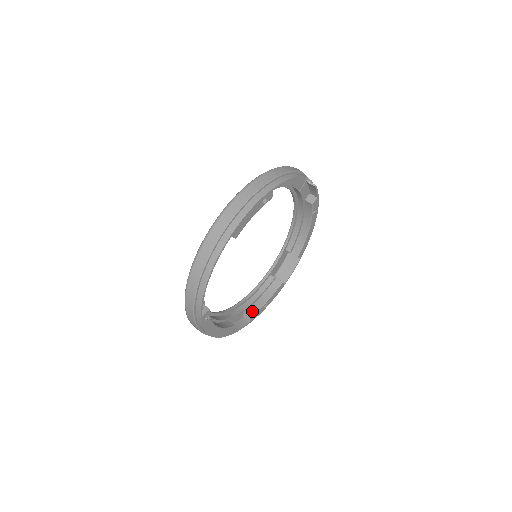
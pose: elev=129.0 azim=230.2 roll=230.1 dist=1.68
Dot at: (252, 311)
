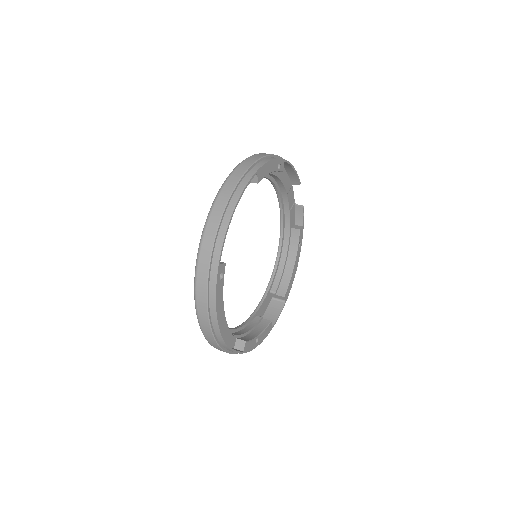
Dot at: (245, 339)
